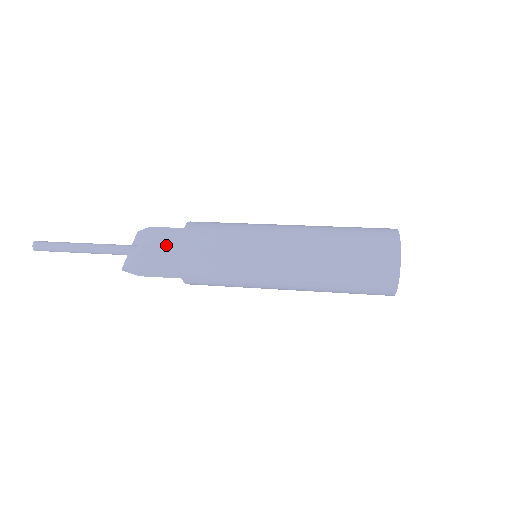
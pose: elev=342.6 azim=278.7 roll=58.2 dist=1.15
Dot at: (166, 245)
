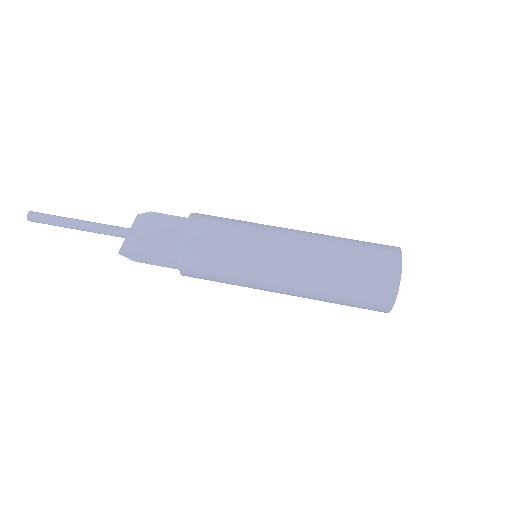
Dot at: (166, 233)
